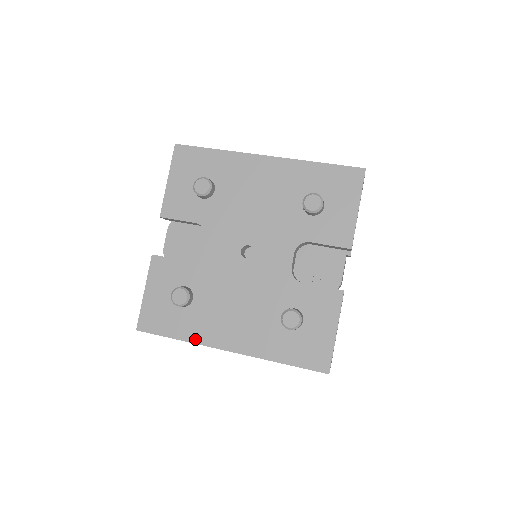
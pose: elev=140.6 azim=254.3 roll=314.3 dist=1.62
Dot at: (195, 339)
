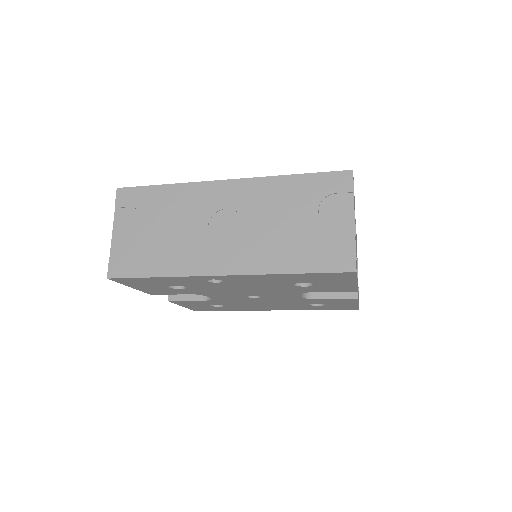
Dot at: (188, 185)
